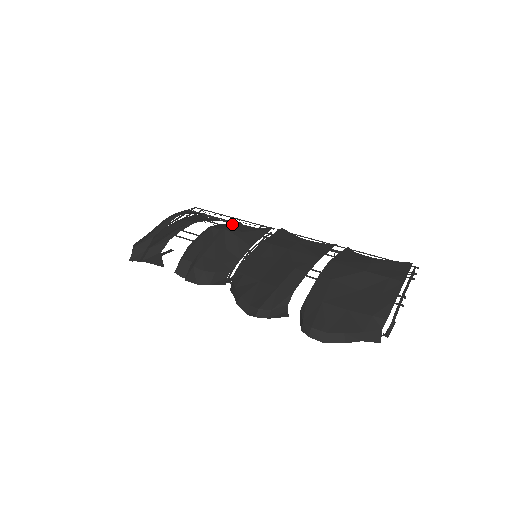
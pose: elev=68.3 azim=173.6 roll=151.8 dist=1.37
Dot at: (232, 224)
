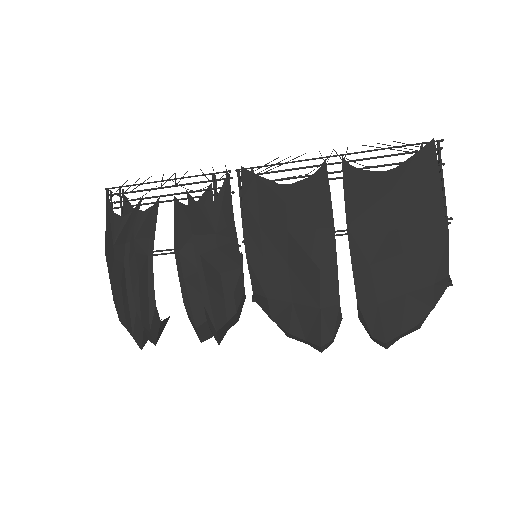
Dot at: (195, 230)
